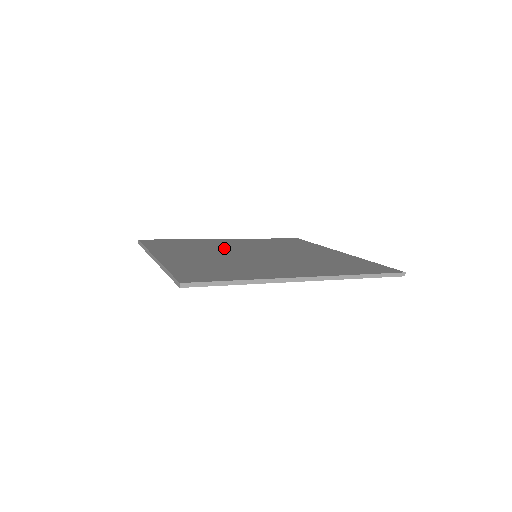
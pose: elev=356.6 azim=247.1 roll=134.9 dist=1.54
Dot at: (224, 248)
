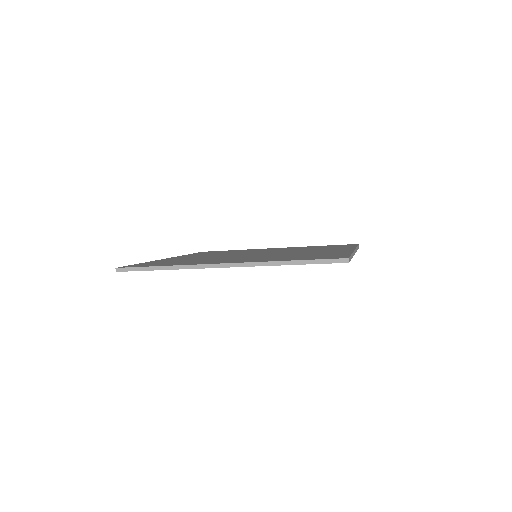
Dot at: (245, 252)
